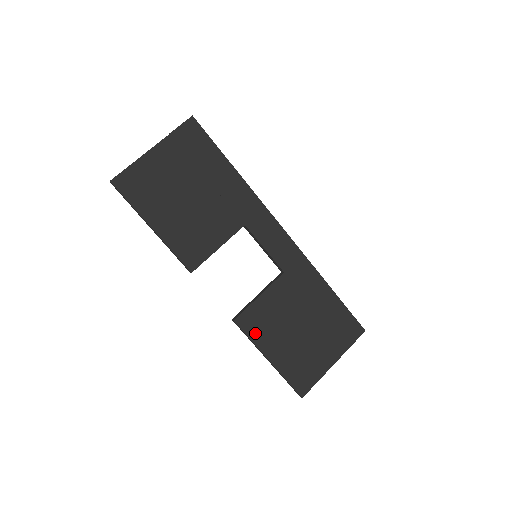
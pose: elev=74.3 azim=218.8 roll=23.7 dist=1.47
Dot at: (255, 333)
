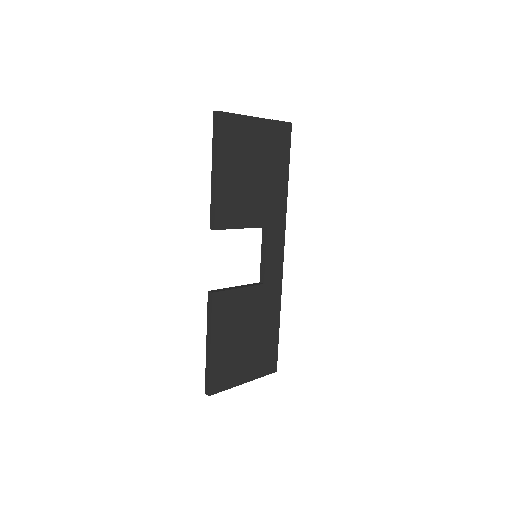
Dot at: (217, 315)
